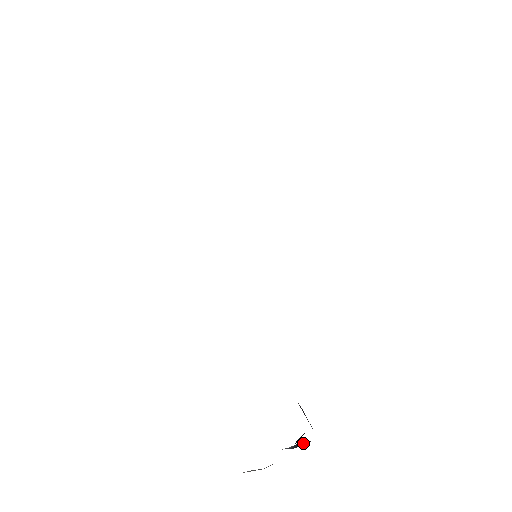
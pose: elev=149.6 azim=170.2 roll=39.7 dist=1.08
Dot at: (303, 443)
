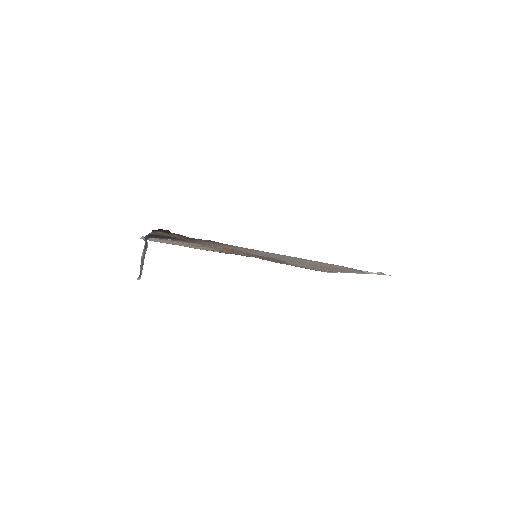
Dot at: occluded
